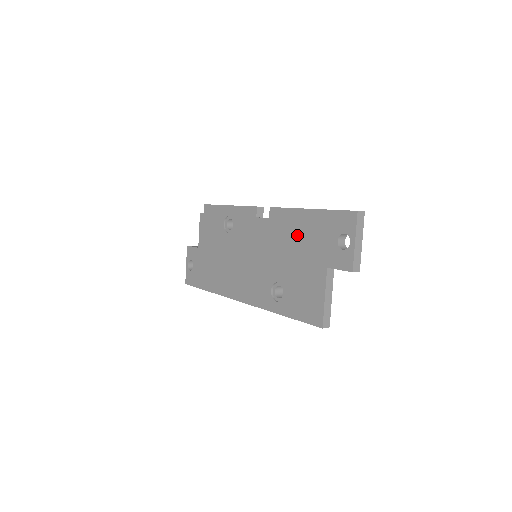
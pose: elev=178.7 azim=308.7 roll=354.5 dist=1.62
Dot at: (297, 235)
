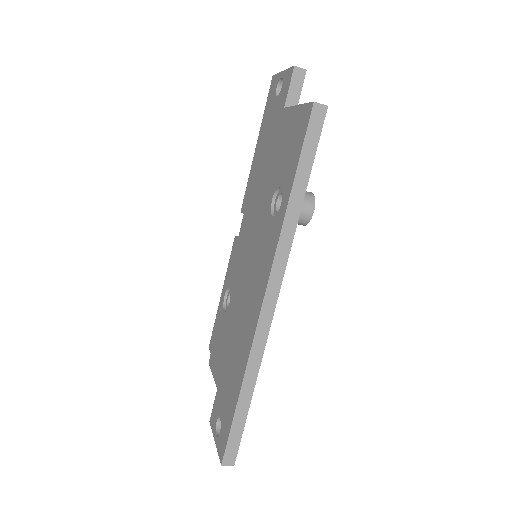
Dot at: (260, 163)
